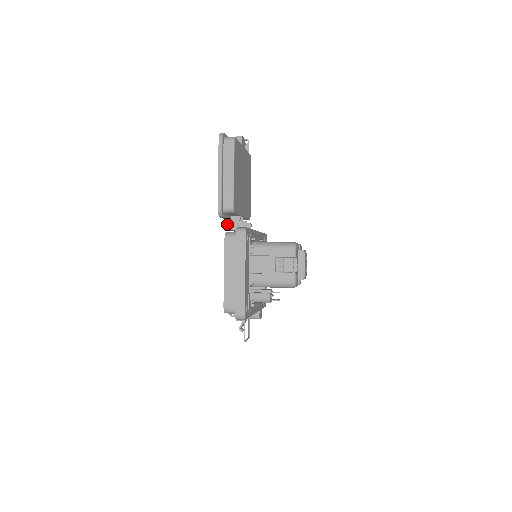
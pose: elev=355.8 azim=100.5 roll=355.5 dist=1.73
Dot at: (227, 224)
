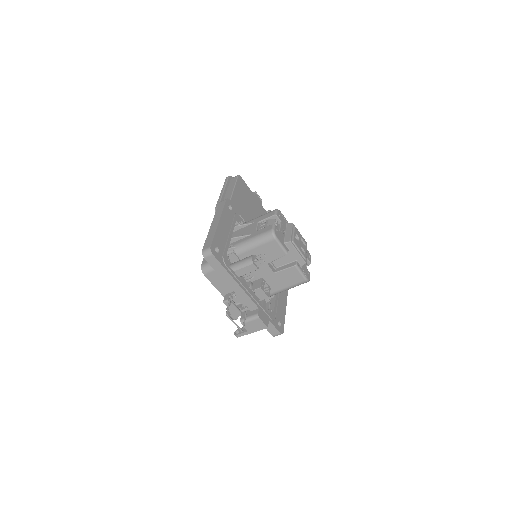
Dot at: occluded
